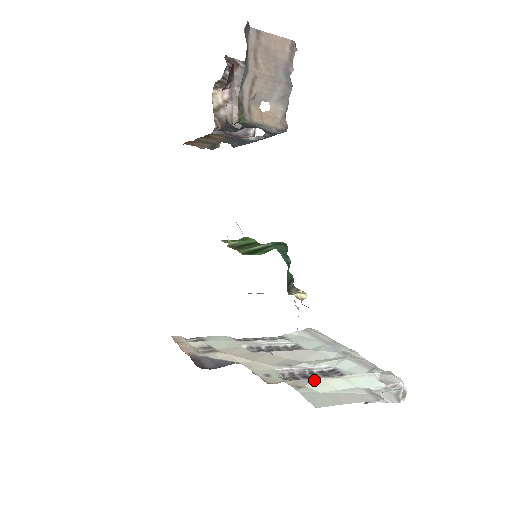
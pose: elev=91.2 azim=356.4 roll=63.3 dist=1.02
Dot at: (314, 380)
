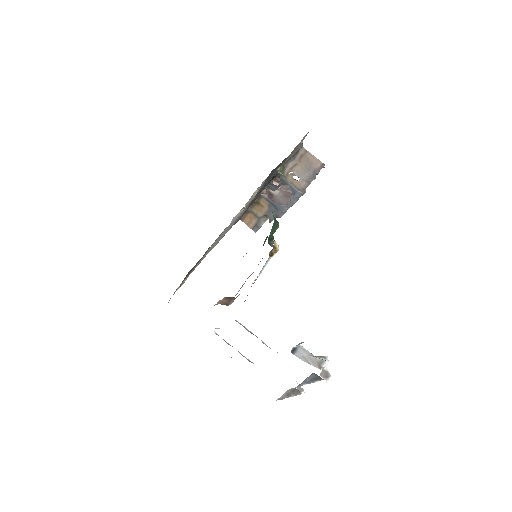
Dot at: occluded
